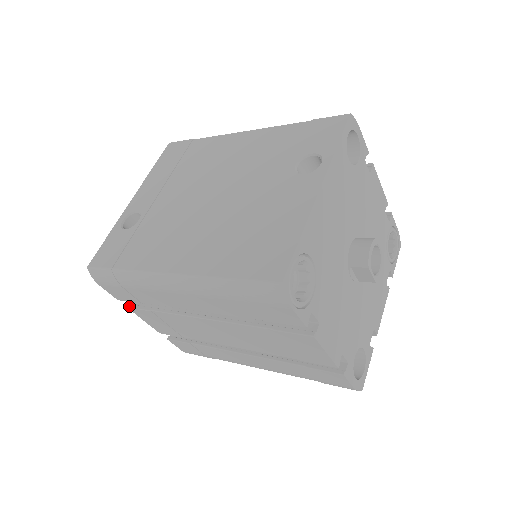
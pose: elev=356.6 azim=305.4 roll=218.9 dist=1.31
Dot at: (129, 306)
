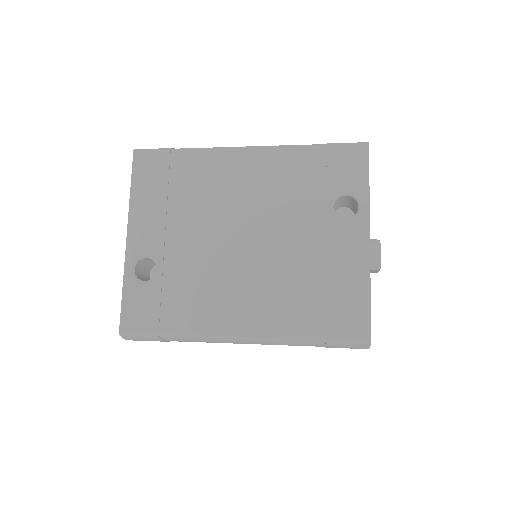
Dot at: occluded
